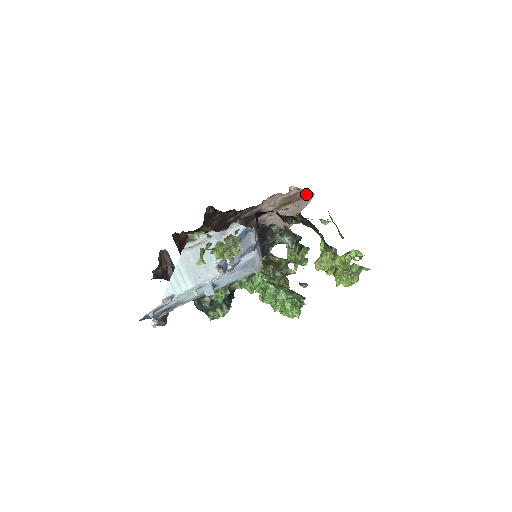
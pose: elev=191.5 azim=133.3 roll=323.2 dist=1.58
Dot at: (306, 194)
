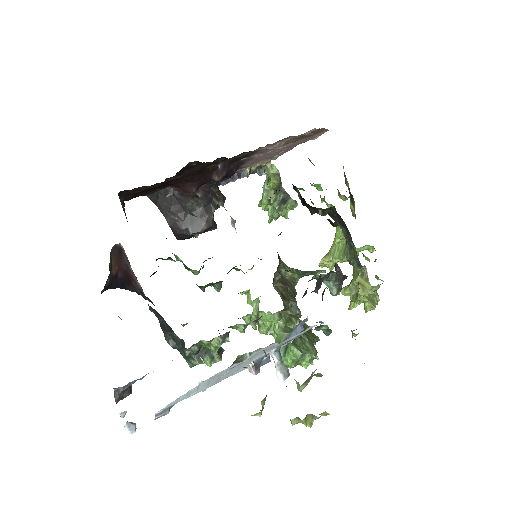
Dot at: (320, 130)
